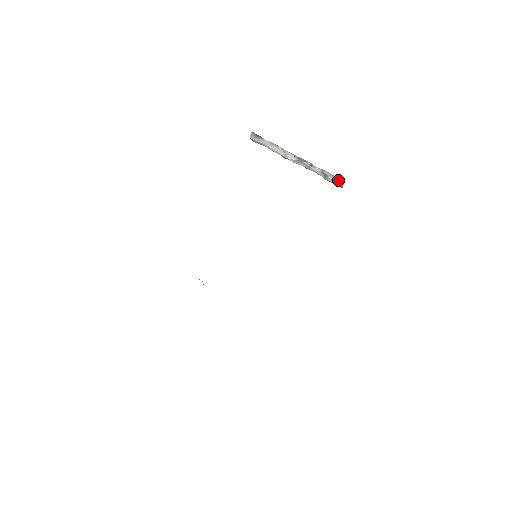
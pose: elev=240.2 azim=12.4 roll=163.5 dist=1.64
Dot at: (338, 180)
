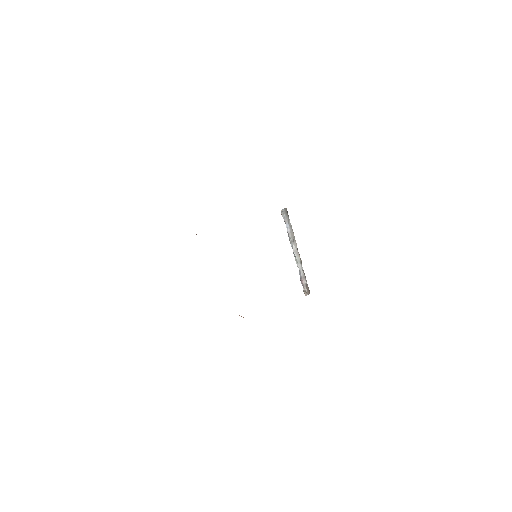
Dot at: (308, 288)
